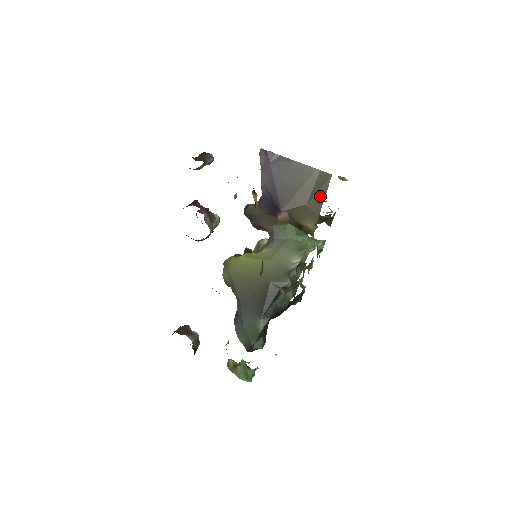
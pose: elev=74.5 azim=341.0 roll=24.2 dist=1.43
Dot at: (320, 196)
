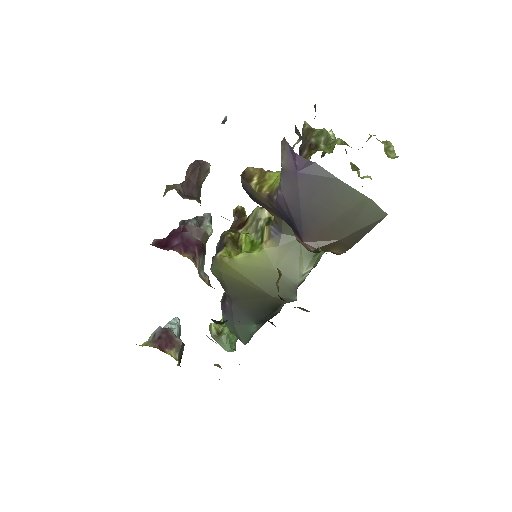
Dot at: (361, 232)
